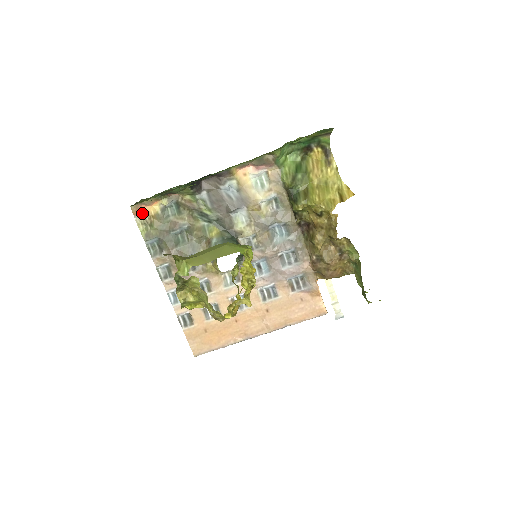
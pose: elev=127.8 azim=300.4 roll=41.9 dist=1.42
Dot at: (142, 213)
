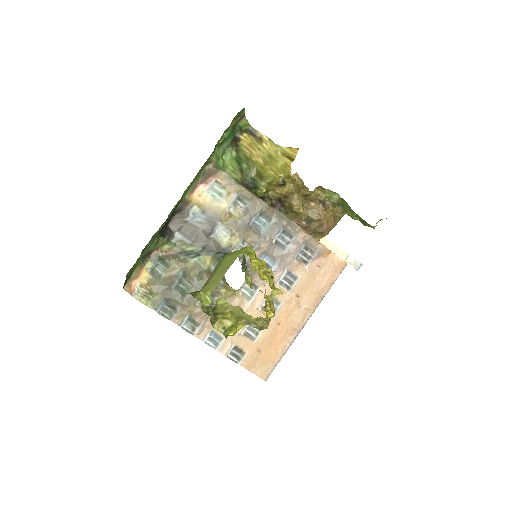
Dot at: (136, 288)
